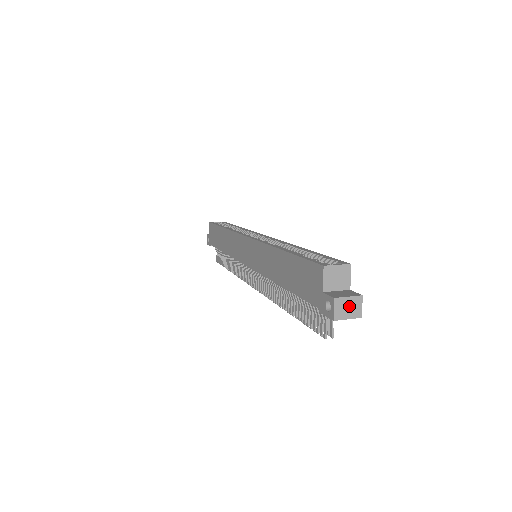
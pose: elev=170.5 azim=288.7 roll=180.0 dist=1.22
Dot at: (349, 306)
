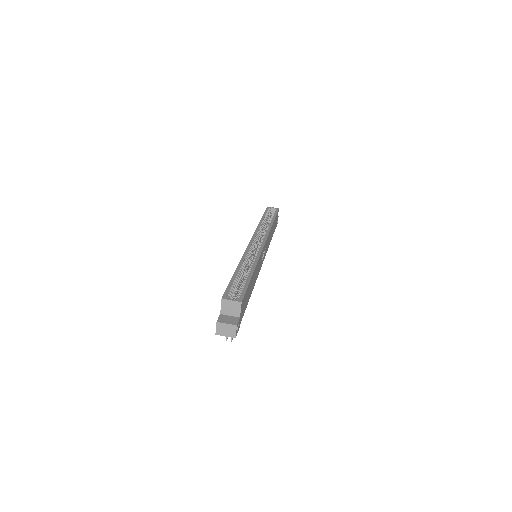
Dot at: (227, 329)
